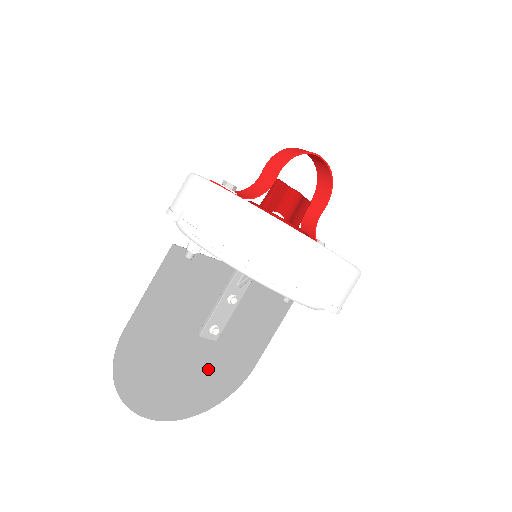
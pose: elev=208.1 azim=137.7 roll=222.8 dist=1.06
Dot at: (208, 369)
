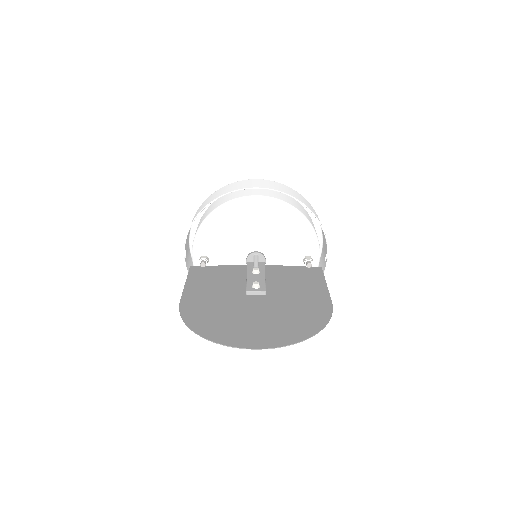
Dot at: (279, 311)
